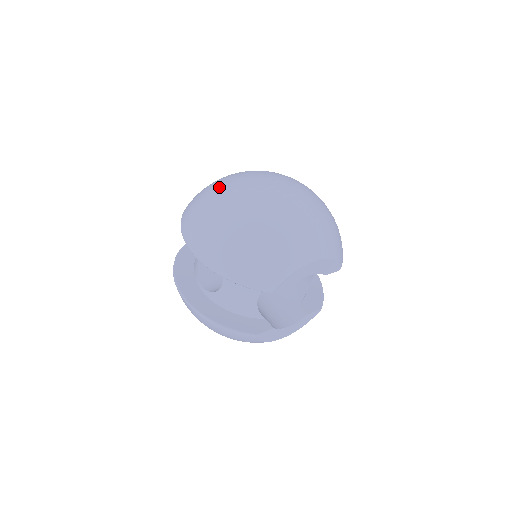
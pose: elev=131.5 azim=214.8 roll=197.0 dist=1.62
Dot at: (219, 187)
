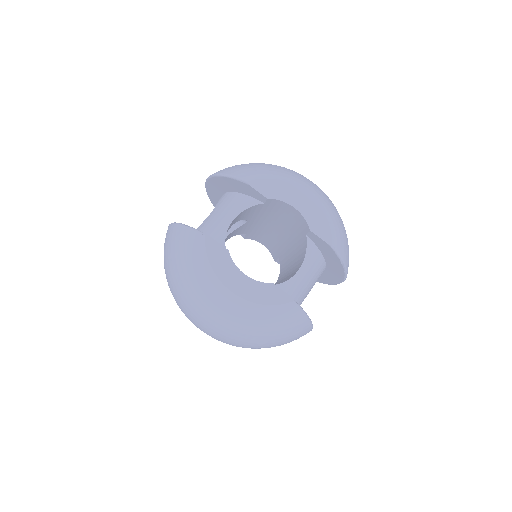
Dot at: occluded
